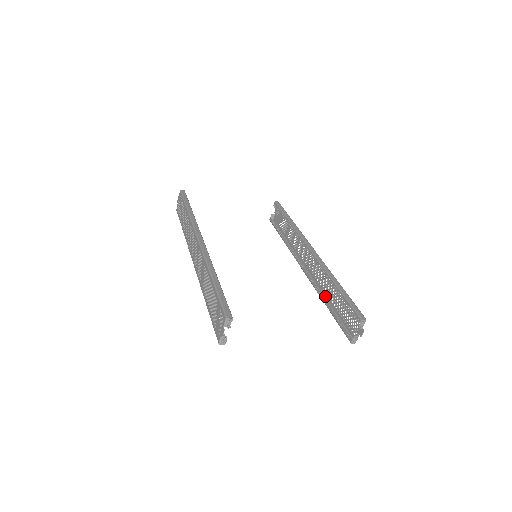
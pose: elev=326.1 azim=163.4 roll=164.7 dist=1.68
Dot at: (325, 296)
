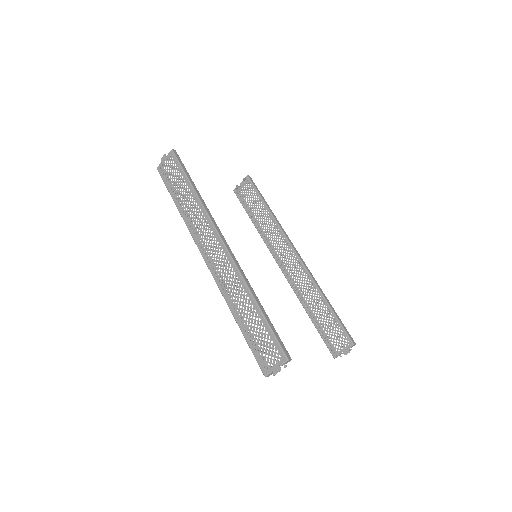
Dot at: occluded
